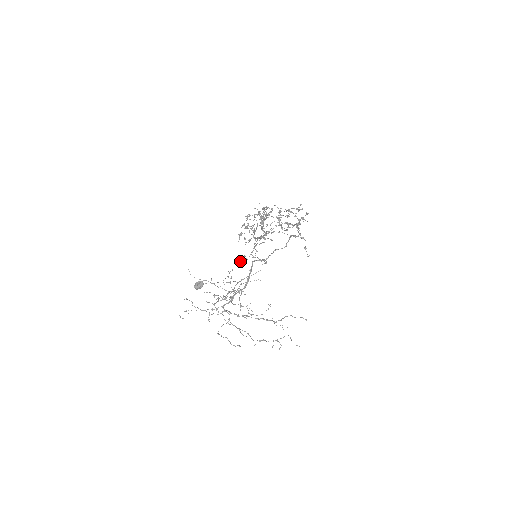
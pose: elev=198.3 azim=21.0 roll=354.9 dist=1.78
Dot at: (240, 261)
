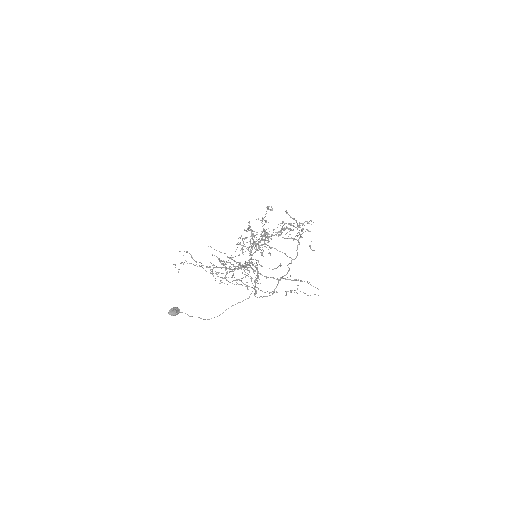
Dot at: occluded
